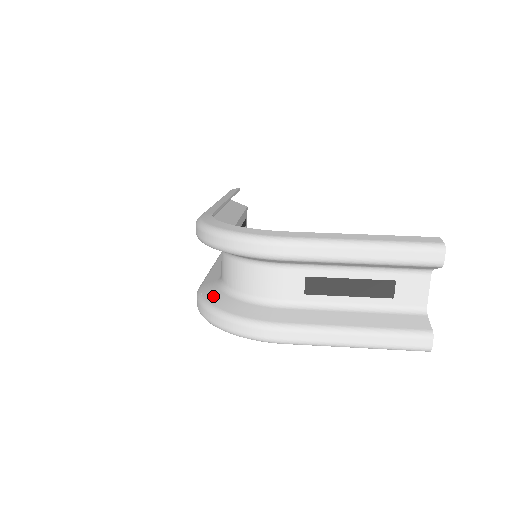
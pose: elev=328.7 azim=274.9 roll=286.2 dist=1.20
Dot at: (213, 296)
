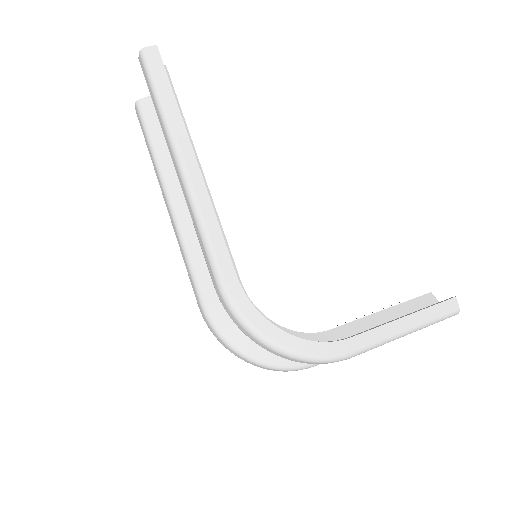
Dot at: (238, 336)
